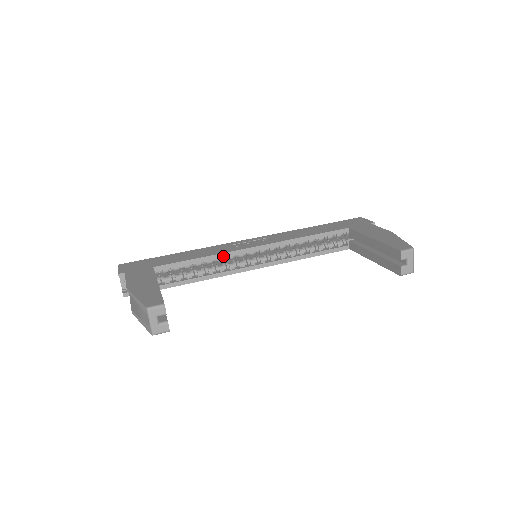
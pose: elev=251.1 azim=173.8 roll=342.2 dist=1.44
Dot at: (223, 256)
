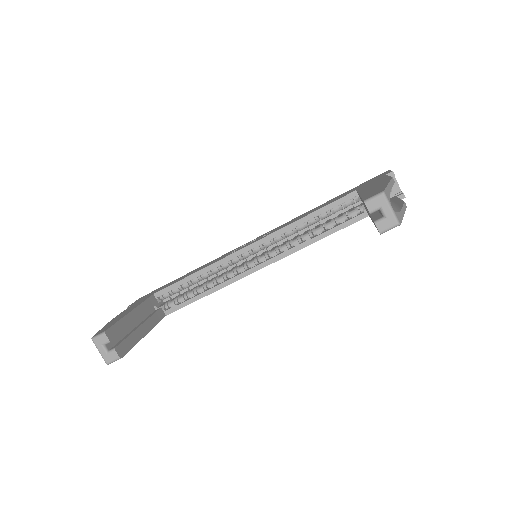
Dot at: (216, 266)
